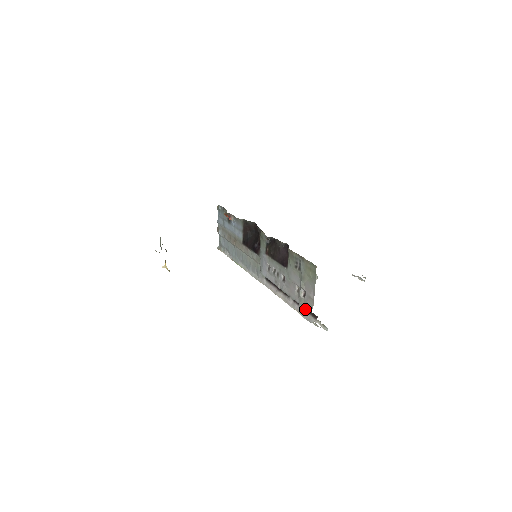
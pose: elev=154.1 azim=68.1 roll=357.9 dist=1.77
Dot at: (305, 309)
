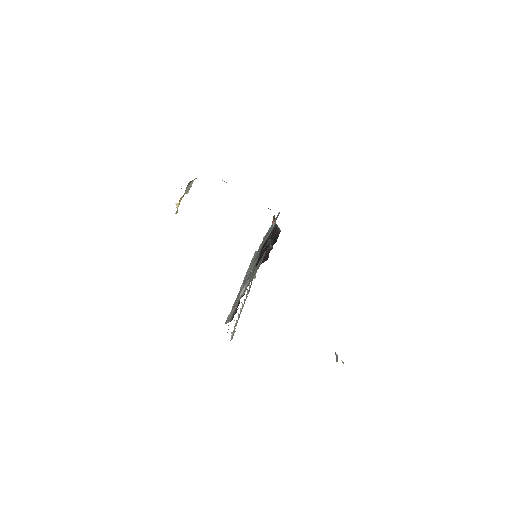
Dot at: (235, 311)
